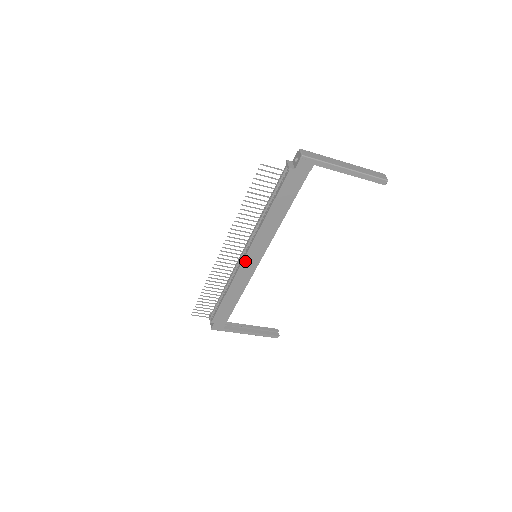
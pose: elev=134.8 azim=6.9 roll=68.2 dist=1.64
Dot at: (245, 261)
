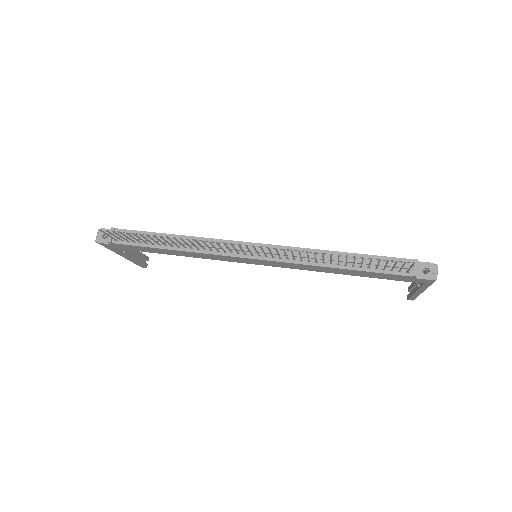
Dot at: (246, 258)
